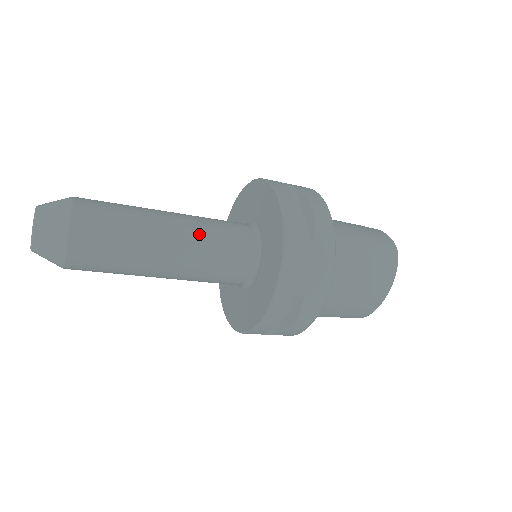
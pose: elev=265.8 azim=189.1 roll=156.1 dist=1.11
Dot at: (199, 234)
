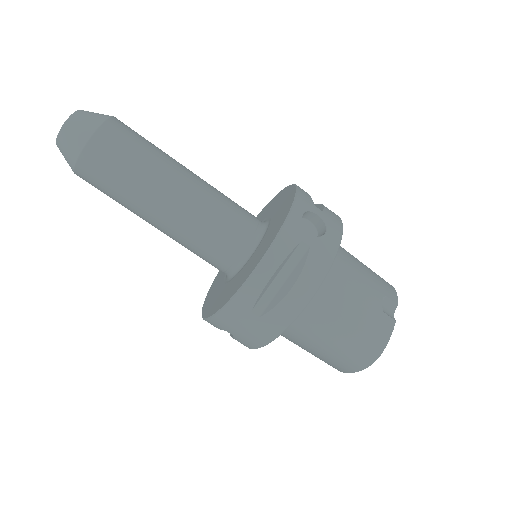
Dot at: (190, 224)
